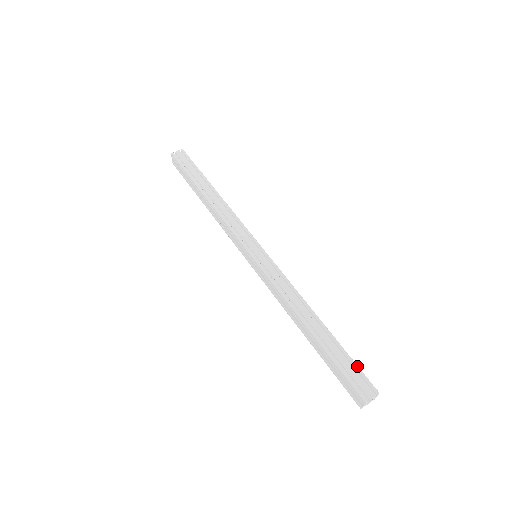
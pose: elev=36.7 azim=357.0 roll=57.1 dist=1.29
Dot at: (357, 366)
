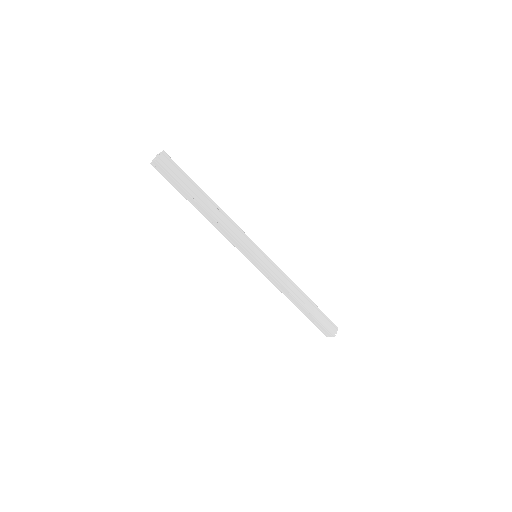
Dot at: occluded
